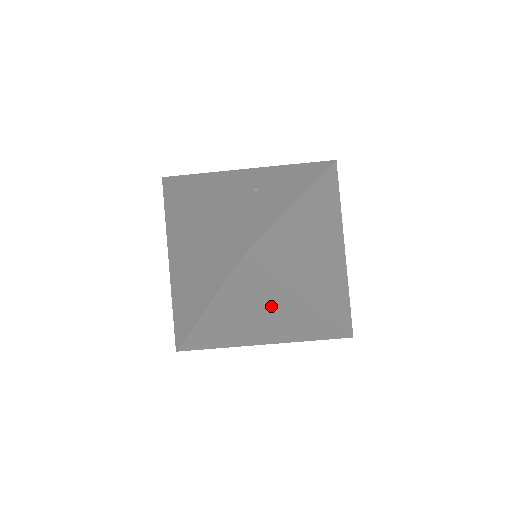
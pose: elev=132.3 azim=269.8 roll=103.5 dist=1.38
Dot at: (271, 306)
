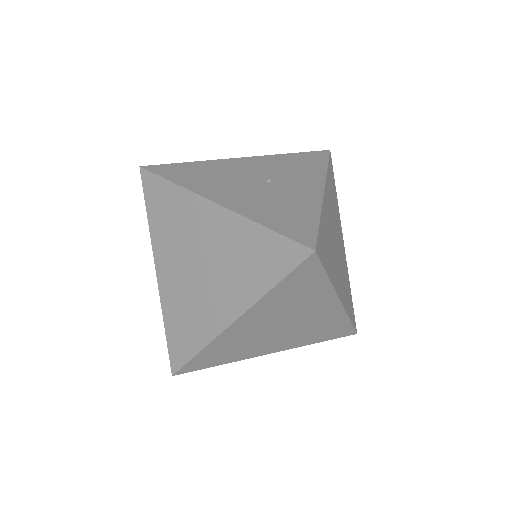
Dot at: (302, 311)
